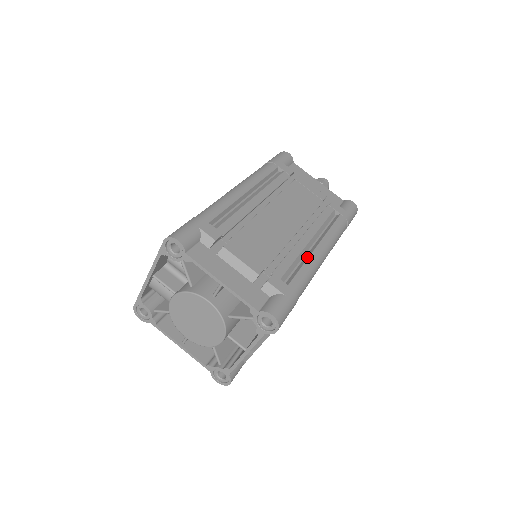
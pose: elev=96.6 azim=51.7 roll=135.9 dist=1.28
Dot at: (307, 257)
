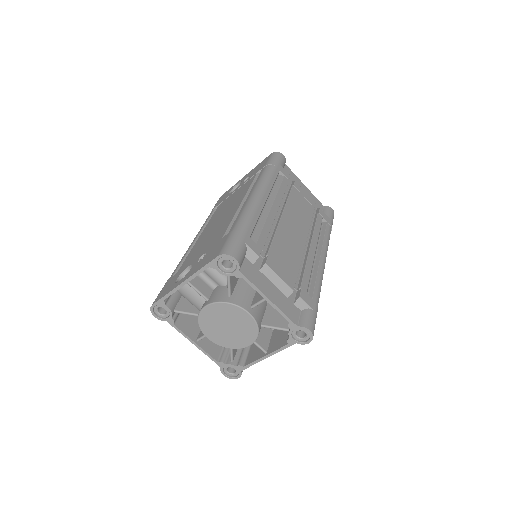
Dot at: (317, 269)
